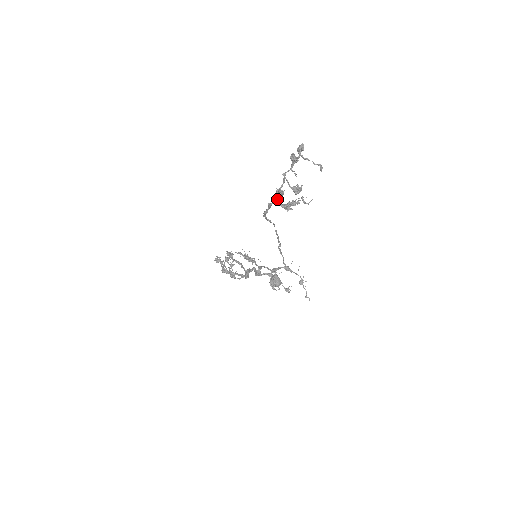
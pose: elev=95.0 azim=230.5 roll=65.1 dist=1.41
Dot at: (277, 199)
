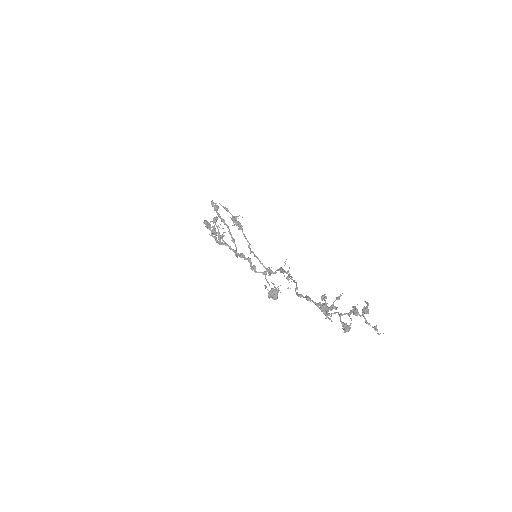
Dot at: (319, 305)
